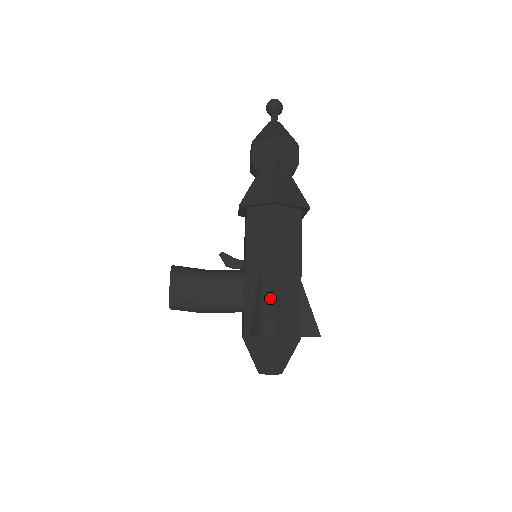
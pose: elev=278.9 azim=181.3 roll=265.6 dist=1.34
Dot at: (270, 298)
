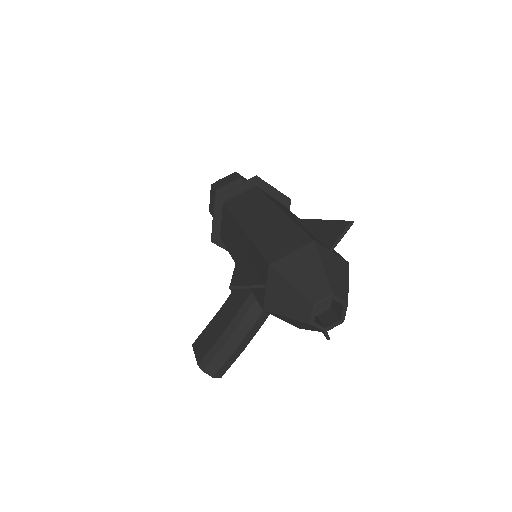
Dot at: (251, 249)
